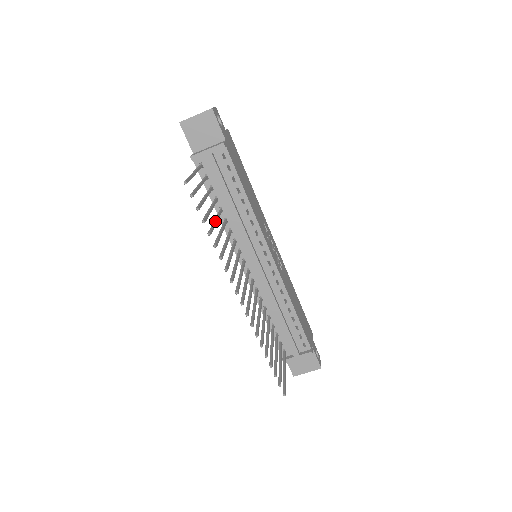
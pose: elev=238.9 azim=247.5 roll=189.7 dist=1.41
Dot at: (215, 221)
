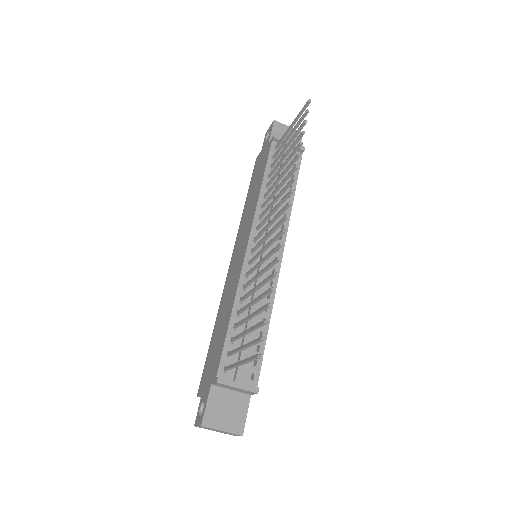
Dot at: (287, 162)
